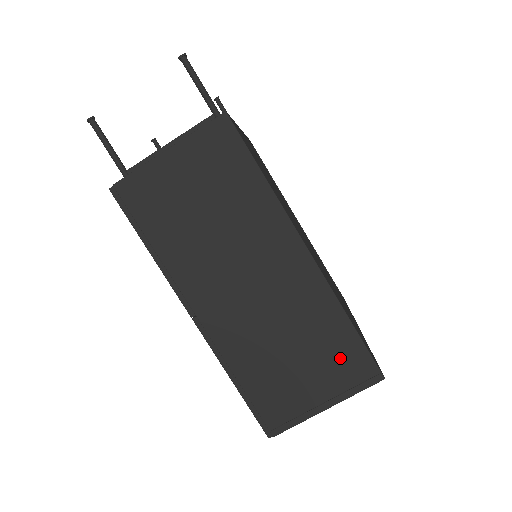
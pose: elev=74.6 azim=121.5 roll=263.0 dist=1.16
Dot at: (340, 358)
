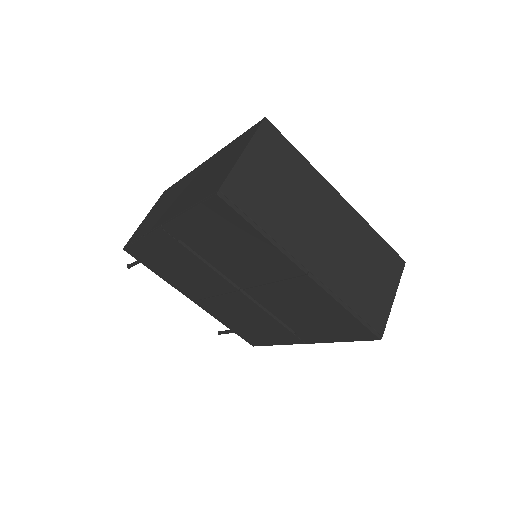
Dot at: (238, 145)
